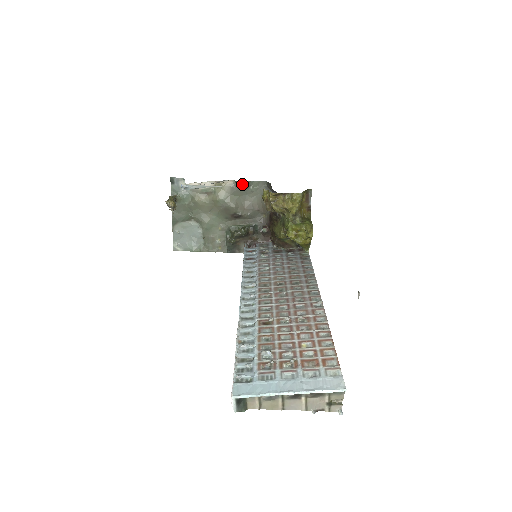
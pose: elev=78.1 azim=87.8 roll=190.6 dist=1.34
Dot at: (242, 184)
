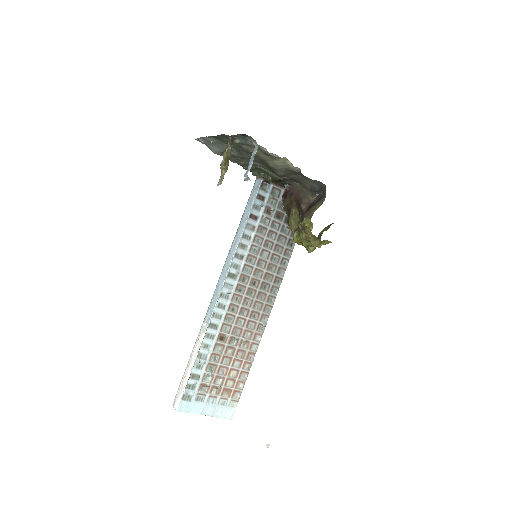
Dot at: occluded
